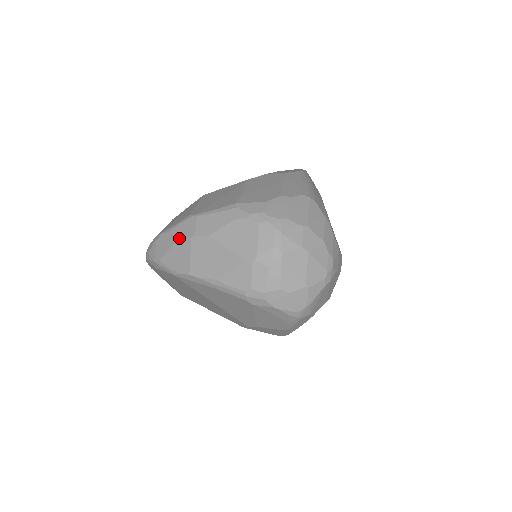
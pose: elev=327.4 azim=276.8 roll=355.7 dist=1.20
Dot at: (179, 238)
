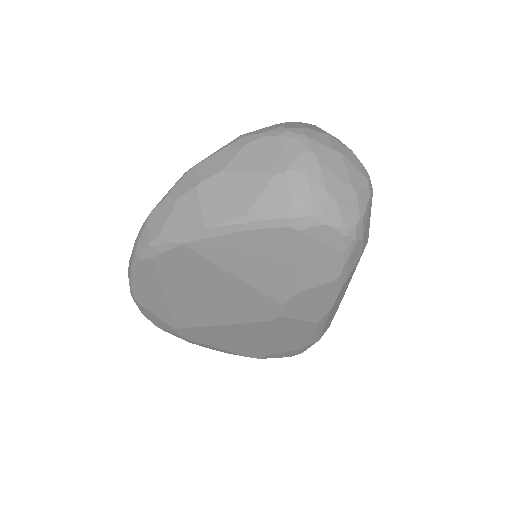
Dot at: (180, 196)
